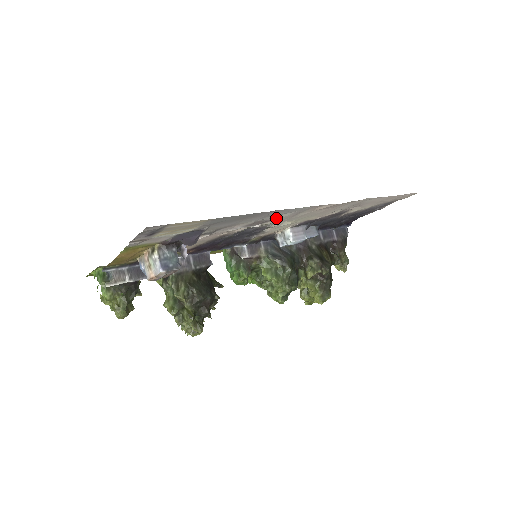
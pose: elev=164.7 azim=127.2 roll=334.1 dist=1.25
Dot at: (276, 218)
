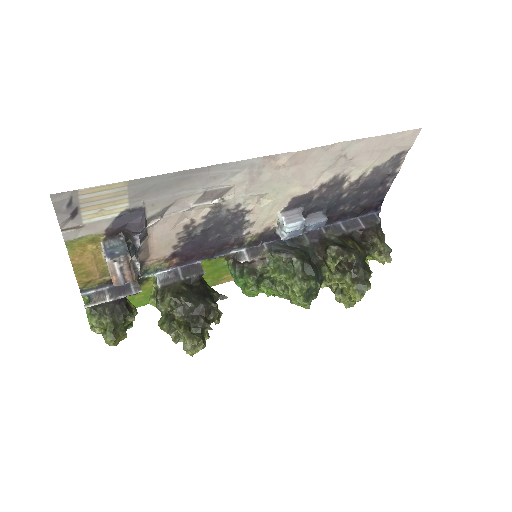
Dot at: (232, 186)
